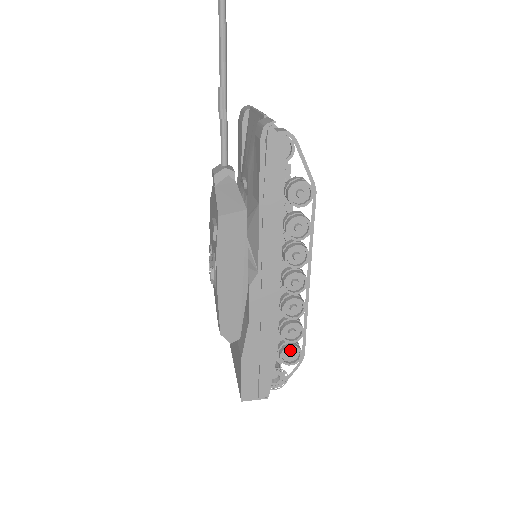
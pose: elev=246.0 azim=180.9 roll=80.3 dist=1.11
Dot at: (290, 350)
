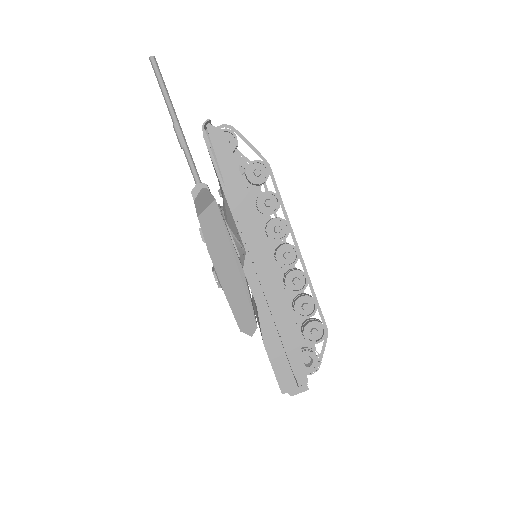
Dot at: (312, 327)
